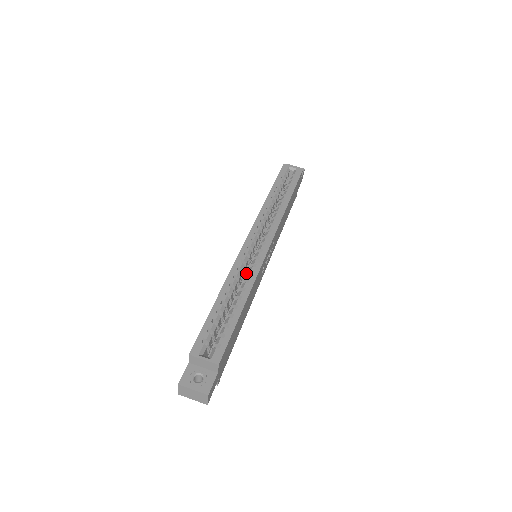
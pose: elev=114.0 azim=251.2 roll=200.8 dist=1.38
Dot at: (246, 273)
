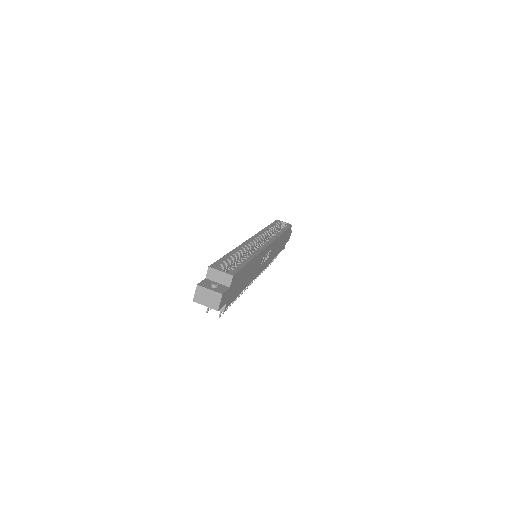
Dot at: occluded
